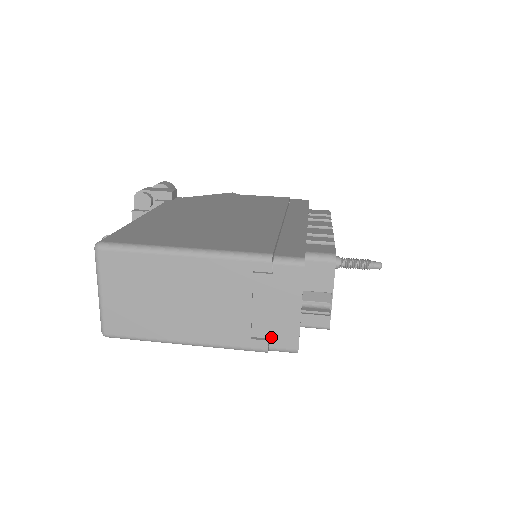
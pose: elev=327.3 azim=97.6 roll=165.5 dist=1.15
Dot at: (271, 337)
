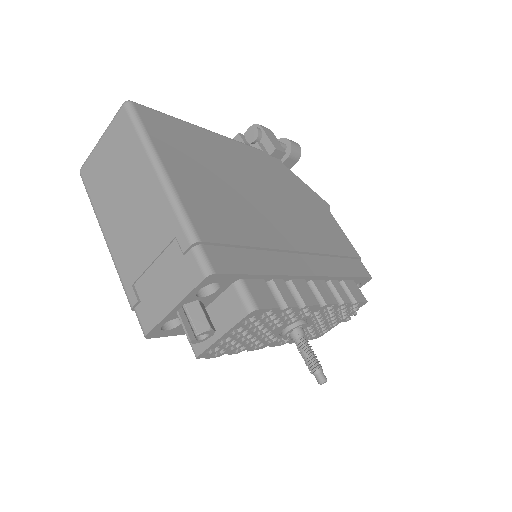
Dot at: (142, 302)
